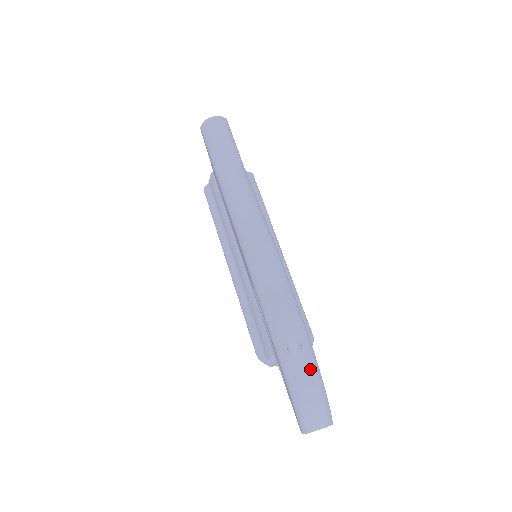
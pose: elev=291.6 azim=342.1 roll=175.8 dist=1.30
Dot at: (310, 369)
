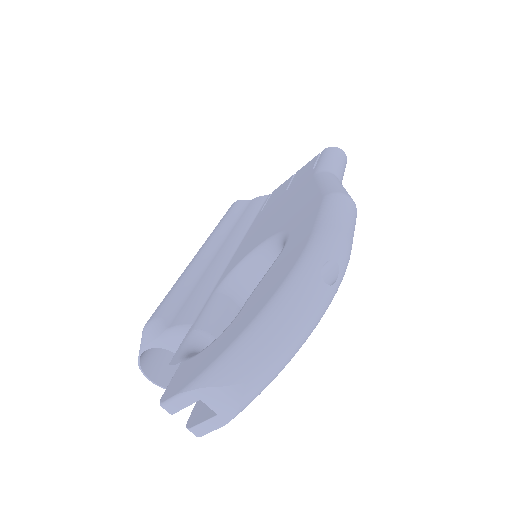
Dot at: (321, 309)
